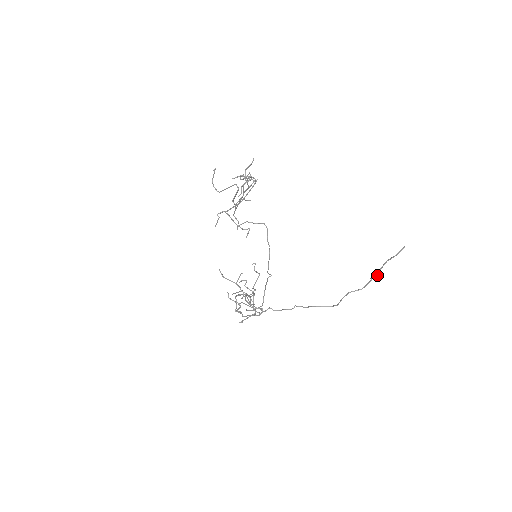
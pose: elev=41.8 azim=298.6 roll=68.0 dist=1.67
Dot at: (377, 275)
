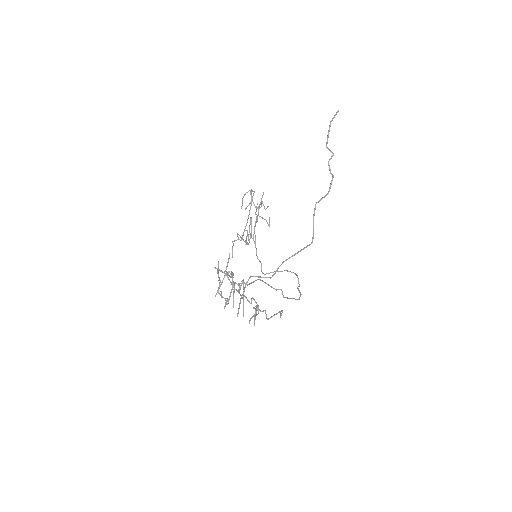
Dot at: (329, 159)
